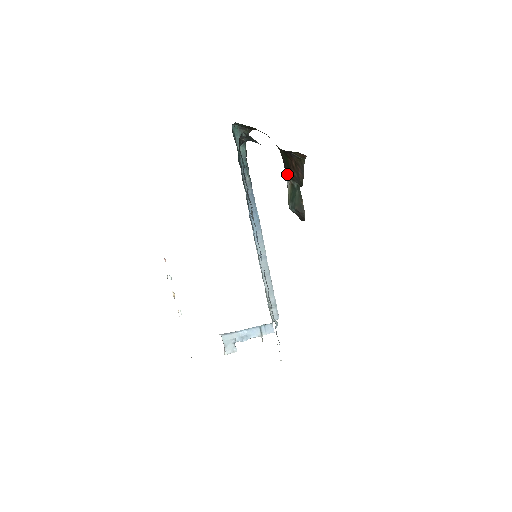
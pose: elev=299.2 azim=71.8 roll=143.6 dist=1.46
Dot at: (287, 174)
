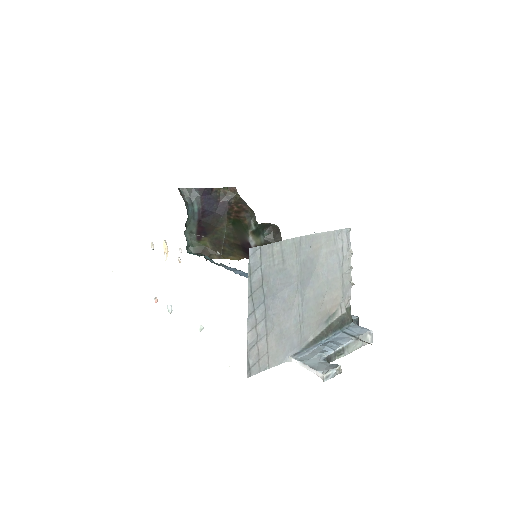
Dot at: (245, 235)
